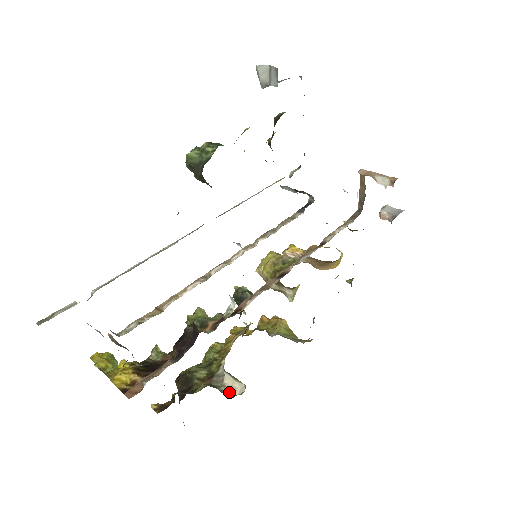
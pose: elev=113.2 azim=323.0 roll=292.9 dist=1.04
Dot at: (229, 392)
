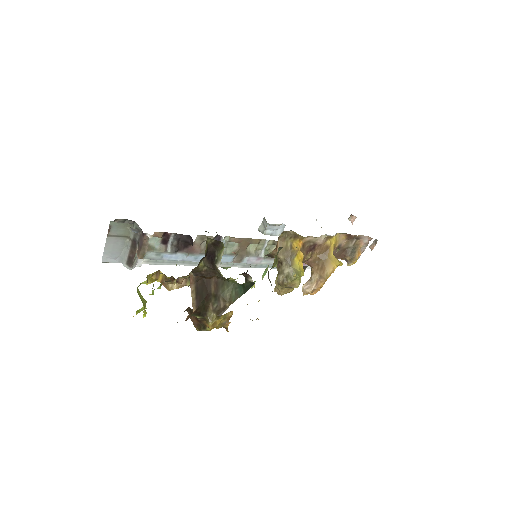
Dot at: occluded
